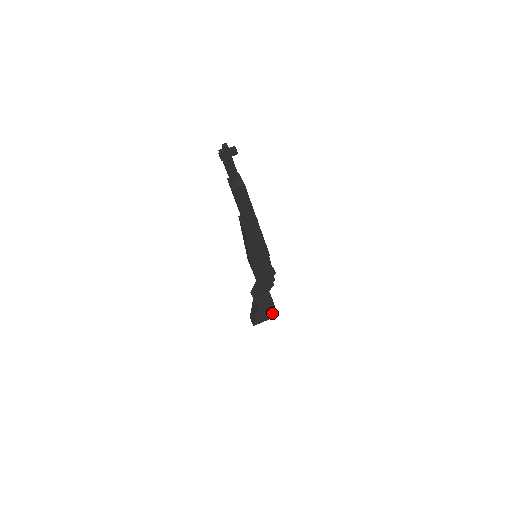
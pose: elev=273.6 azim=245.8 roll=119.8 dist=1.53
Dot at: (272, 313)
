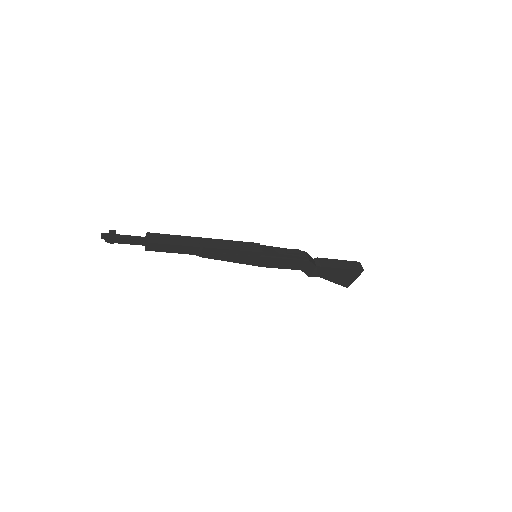
Dot at: (352, 273)
